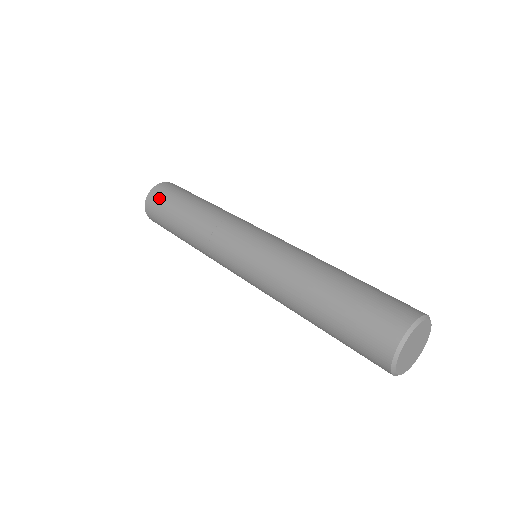
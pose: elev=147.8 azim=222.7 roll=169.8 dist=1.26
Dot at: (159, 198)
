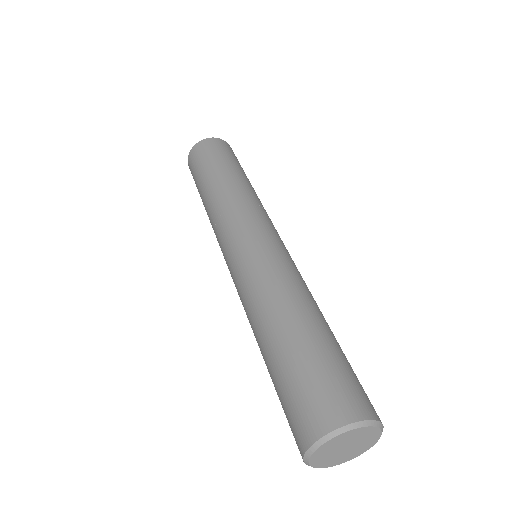
Dot at: (210, 148)
